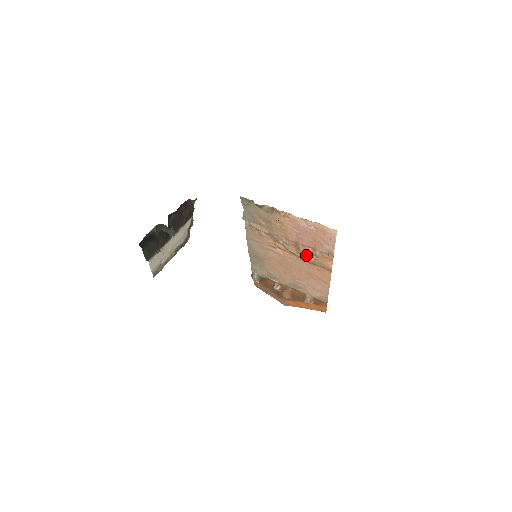
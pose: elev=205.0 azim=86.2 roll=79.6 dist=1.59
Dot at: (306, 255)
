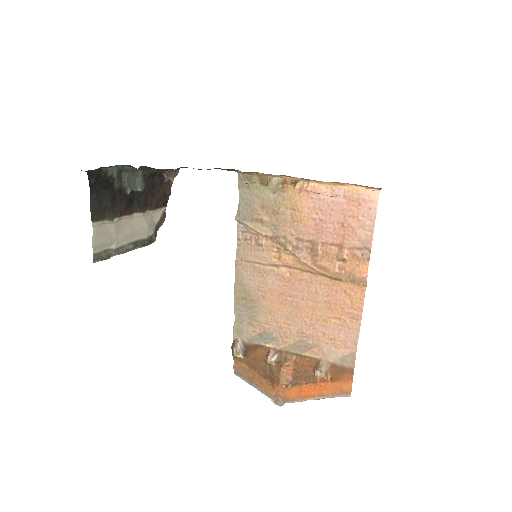
Dot at: (327, 264)
